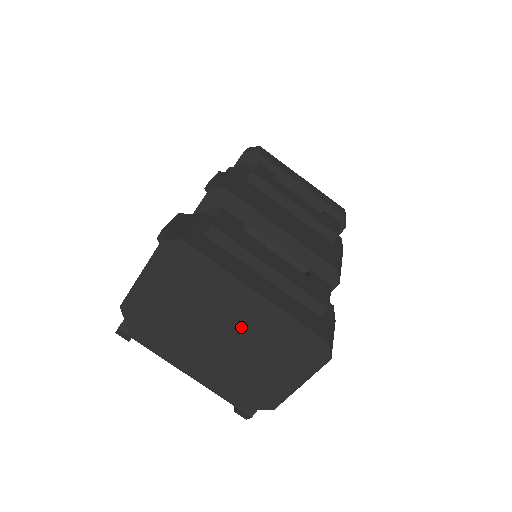
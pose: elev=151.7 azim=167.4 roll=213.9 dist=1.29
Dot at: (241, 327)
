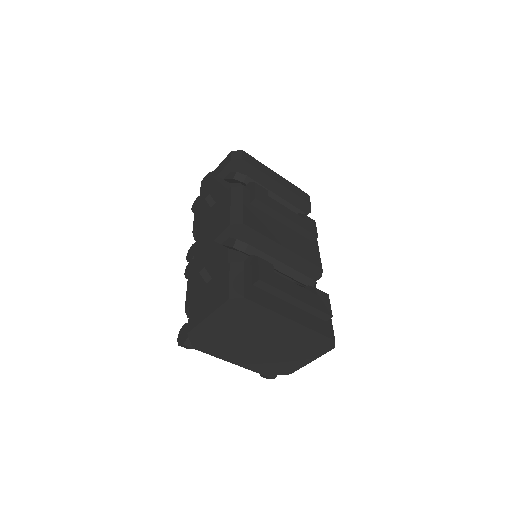
Dot at: (278, 338)
